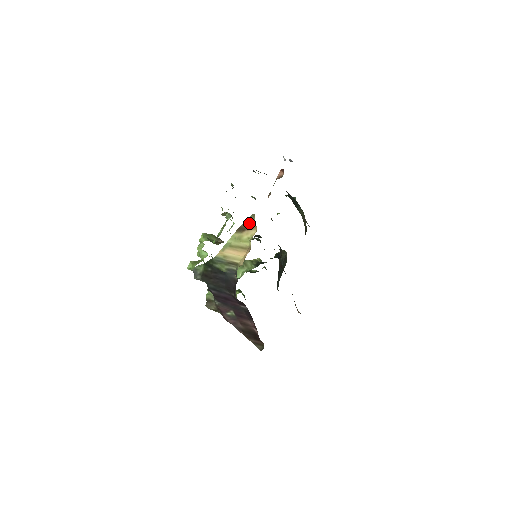
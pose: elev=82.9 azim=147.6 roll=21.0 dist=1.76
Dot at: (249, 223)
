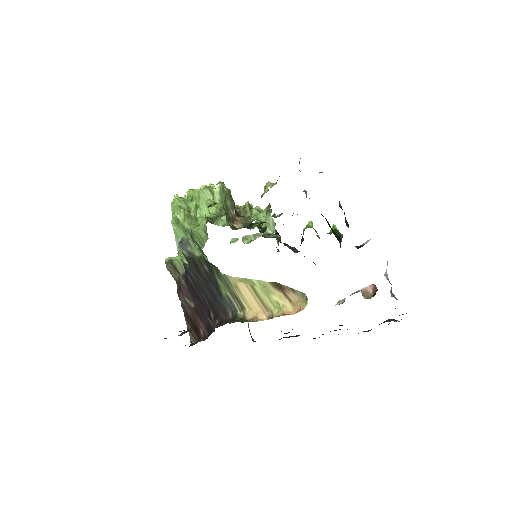
Dot at: (293, 293)
